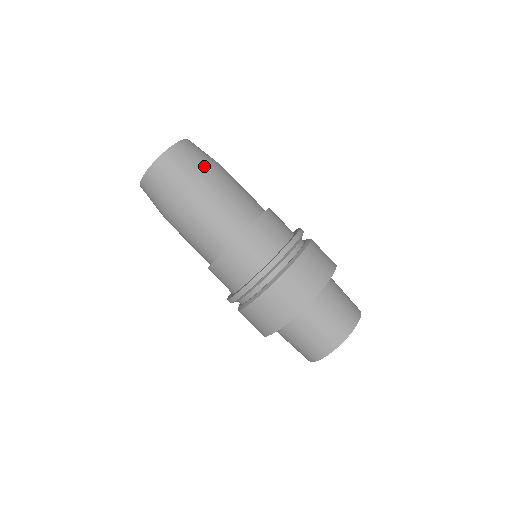
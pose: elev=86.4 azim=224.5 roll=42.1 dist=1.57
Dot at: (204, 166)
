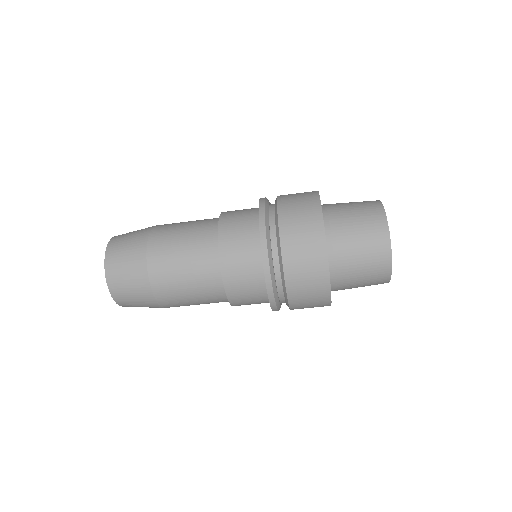
Dot at: (141, 244)
